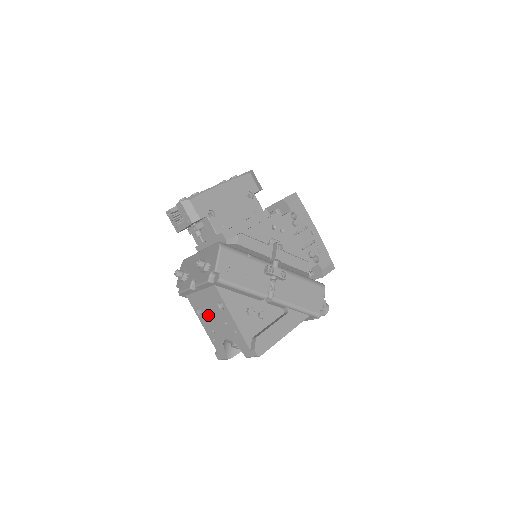
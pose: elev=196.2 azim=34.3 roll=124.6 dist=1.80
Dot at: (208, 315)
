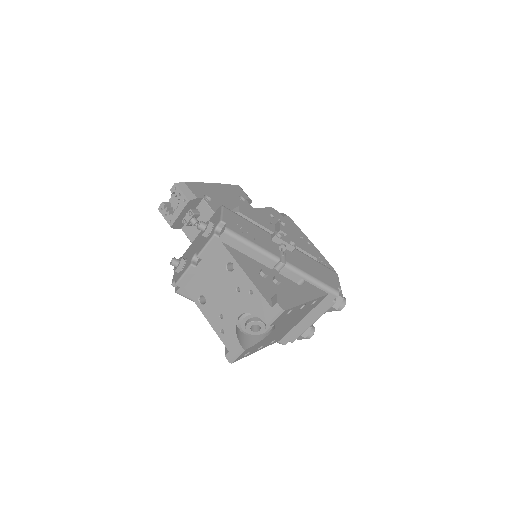
Dot at: (214, 295)
